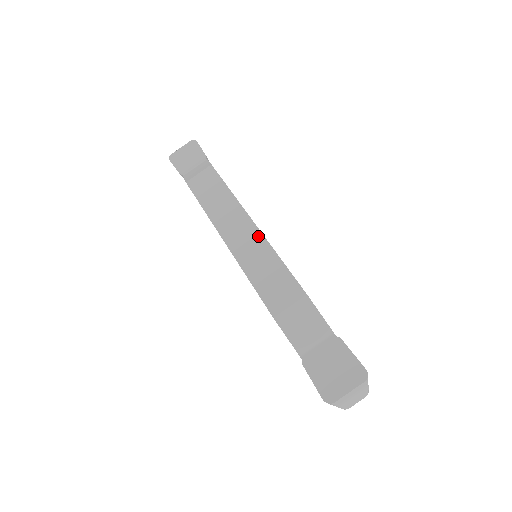
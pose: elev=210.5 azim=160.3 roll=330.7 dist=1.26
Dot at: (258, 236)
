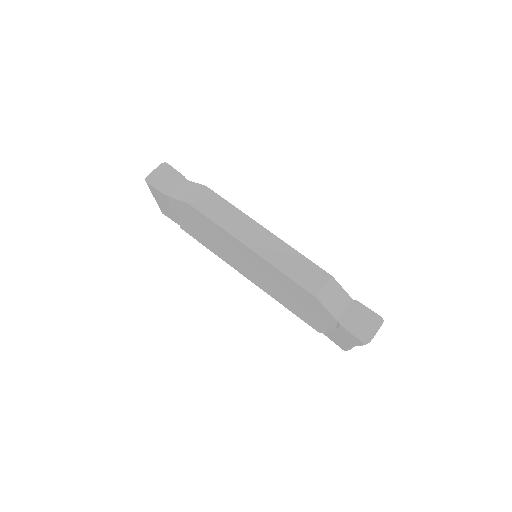
Dot at: (277, 240)
